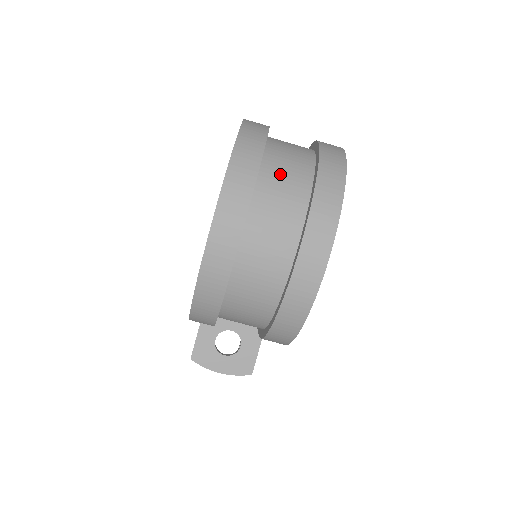
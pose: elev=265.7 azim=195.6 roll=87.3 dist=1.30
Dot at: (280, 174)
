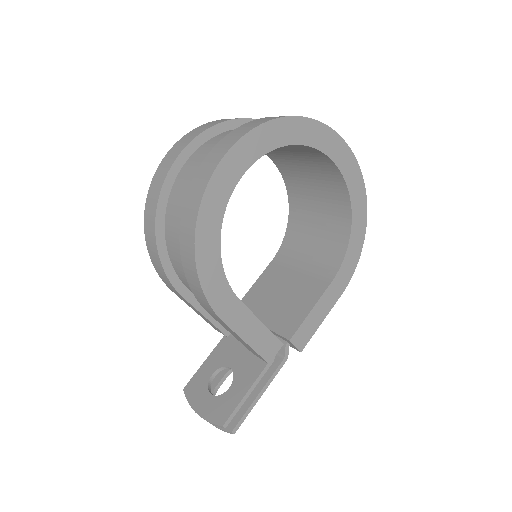
Dot at: occluded
